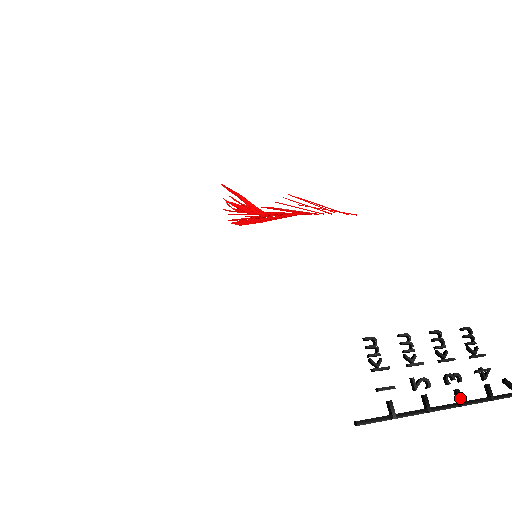
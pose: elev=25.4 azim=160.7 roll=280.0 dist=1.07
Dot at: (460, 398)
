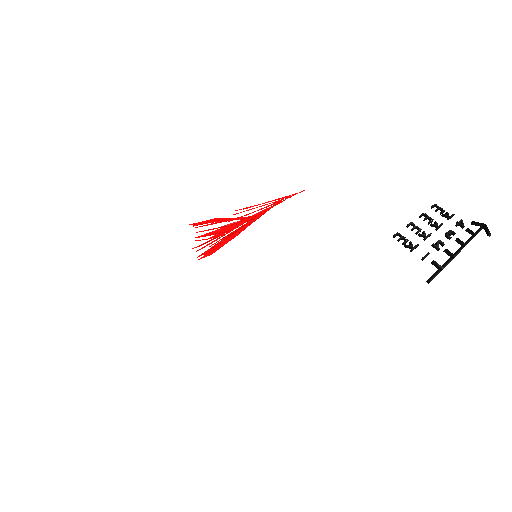
Dot at: (462, 242)
